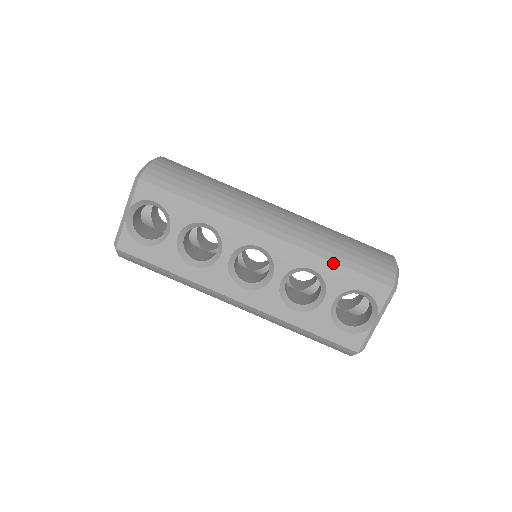
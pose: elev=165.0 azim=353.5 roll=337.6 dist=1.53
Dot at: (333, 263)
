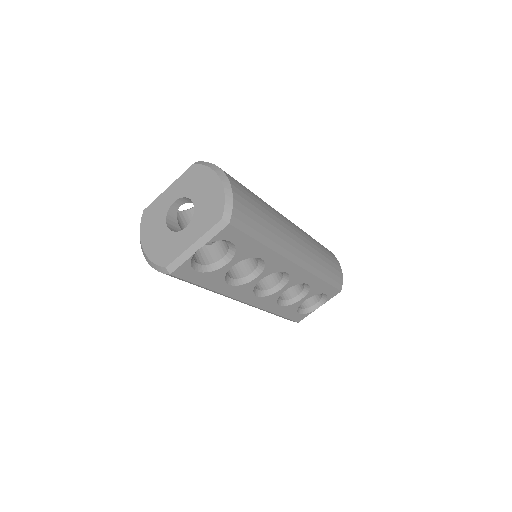
Dot at: (322, 281)
